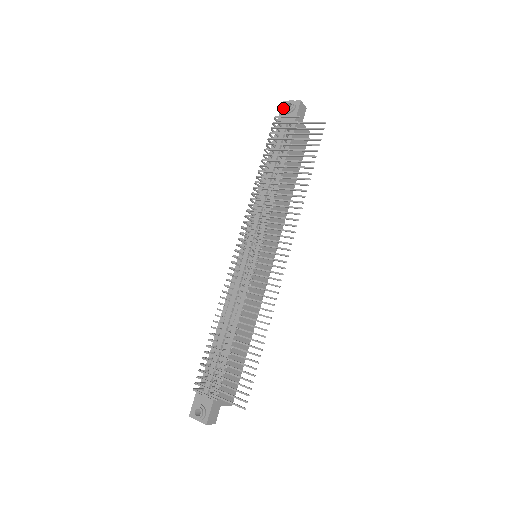
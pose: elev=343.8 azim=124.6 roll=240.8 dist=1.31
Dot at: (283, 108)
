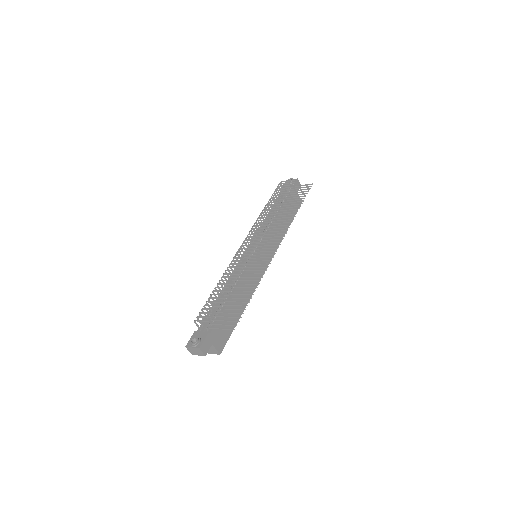
Dot at: (286, 182)
